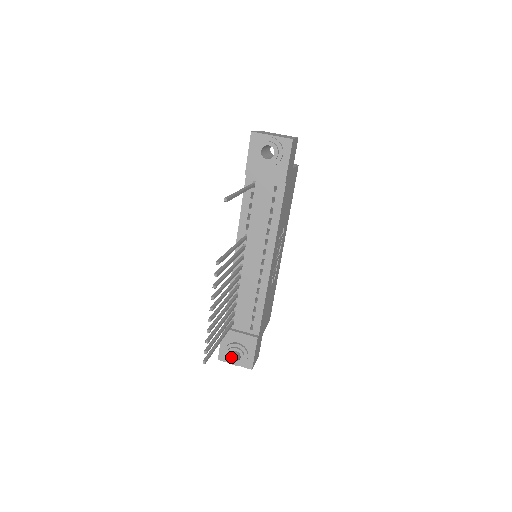
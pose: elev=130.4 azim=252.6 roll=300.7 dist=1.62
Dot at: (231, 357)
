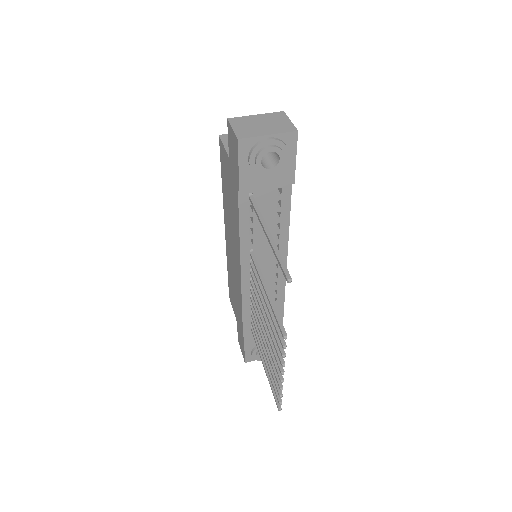
Dot at: occluded
